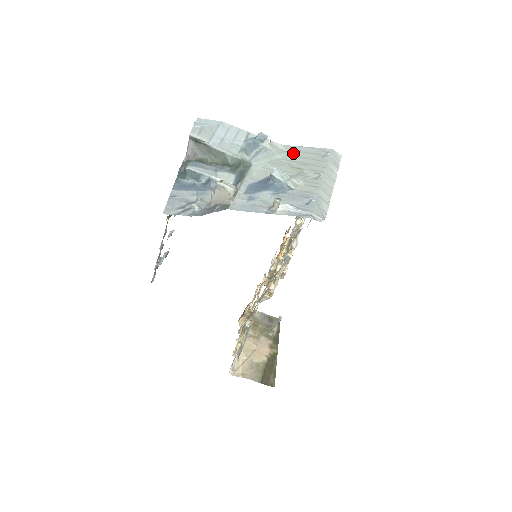
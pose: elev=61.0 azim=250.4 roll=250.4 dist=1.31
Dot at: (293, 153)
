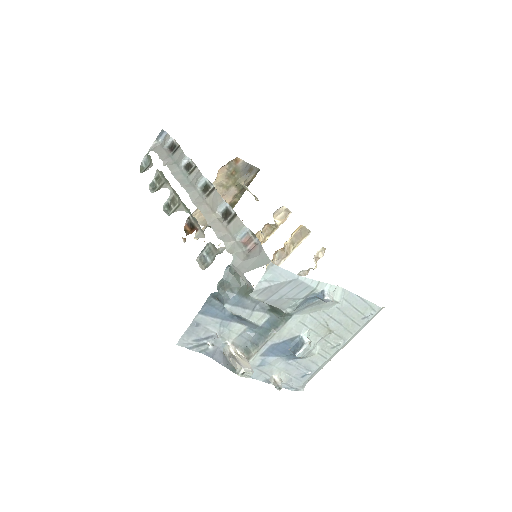
Dot at: (342, 306)
